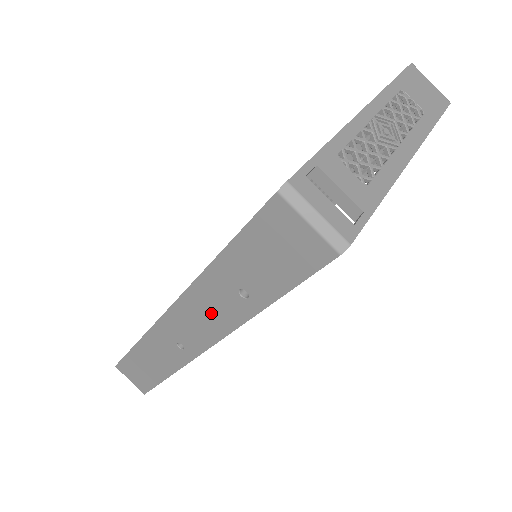
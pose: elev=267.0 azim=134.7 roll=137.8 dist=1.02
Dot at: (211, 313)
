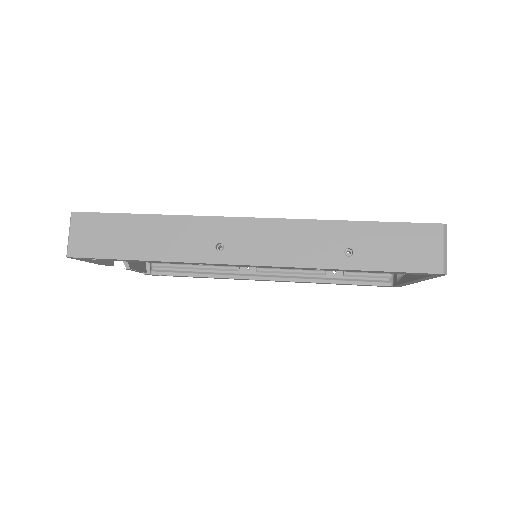
Dot at: (299, 245)
